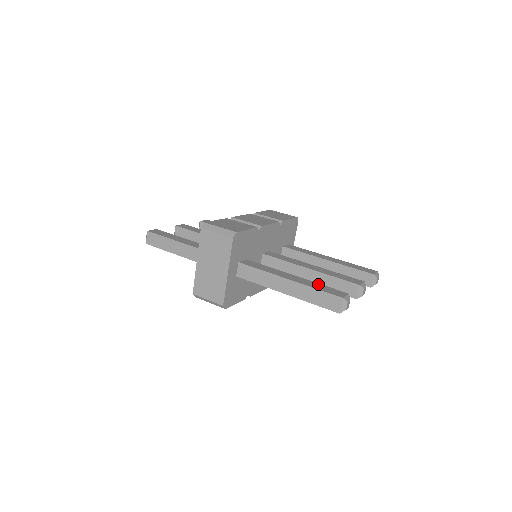
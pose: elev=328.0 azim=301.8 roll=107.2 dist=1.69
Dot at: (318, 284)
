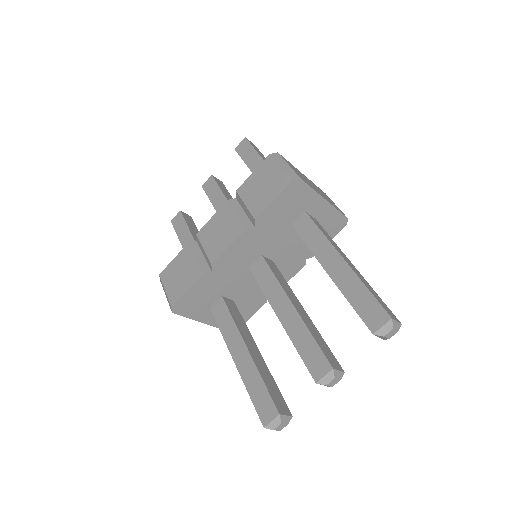
Dot at: (258, 380)
